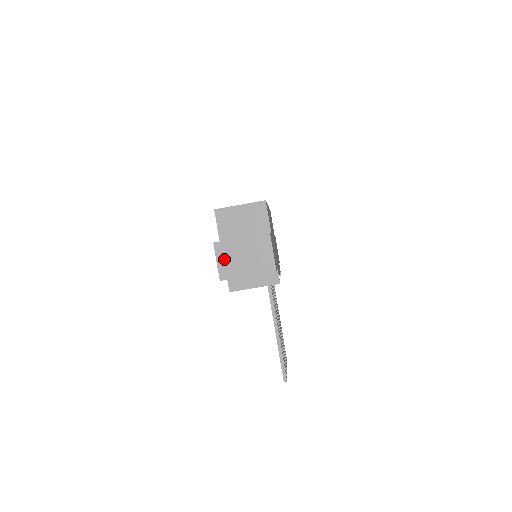
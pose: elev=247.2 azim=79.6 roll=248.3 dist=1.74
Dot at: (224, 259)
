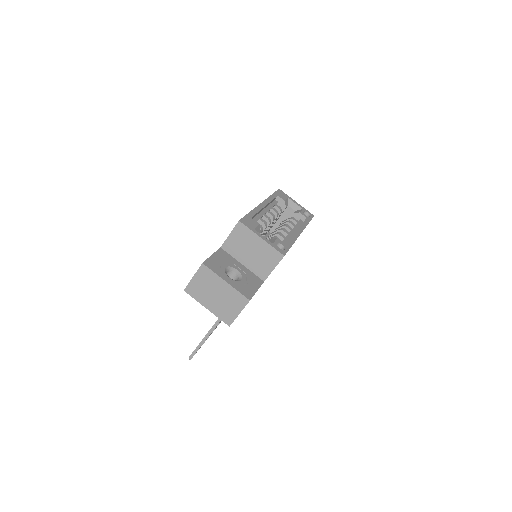
Dot at: (200, 281)
